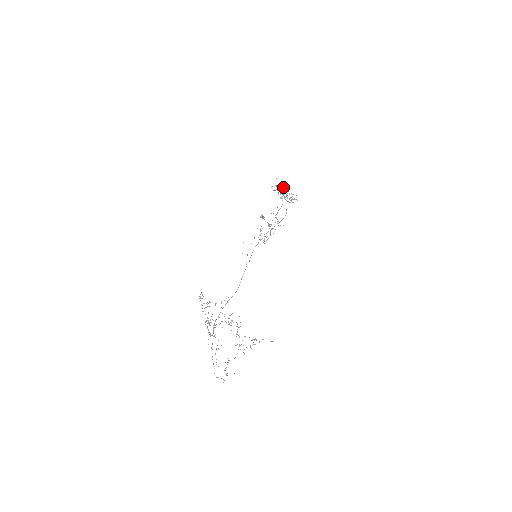
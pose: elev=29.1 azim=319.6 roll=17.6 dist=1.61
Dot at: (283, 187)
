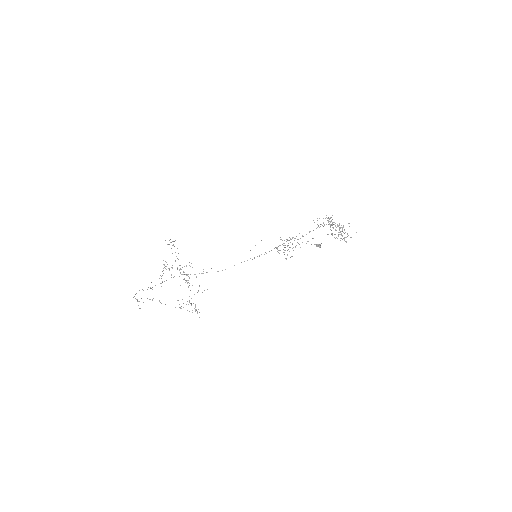
Dot at: (329, 218)
